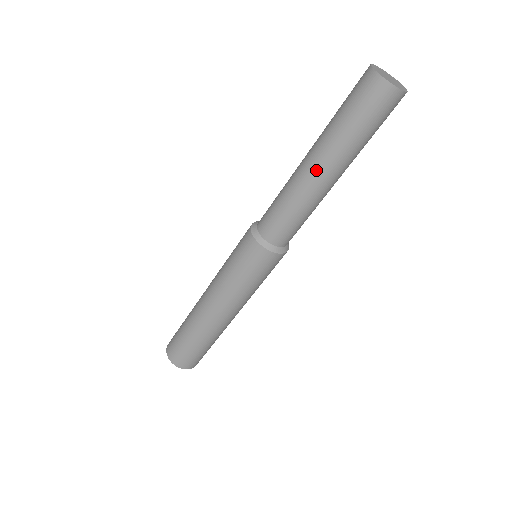
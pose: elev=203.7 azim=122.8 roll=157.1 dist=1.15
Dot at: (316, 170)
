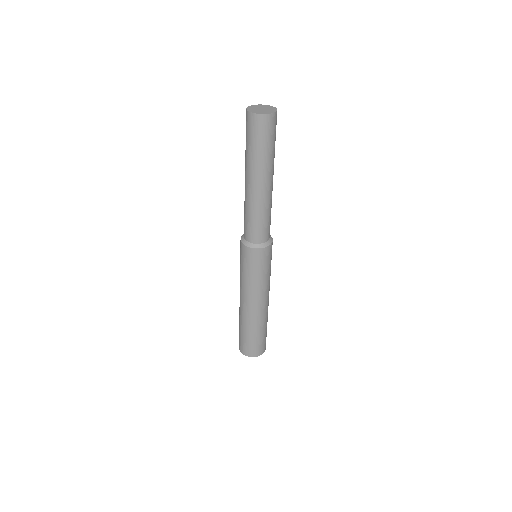
Dot at: (250, 184)
